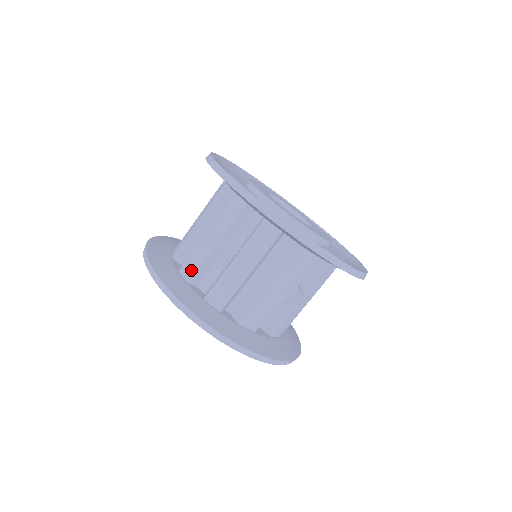
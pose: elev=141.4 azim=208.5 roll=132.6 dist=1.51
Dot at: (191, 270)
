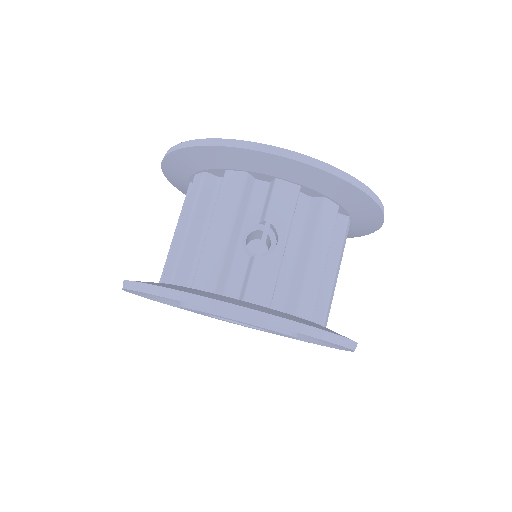
Dot at: (266, 291)
